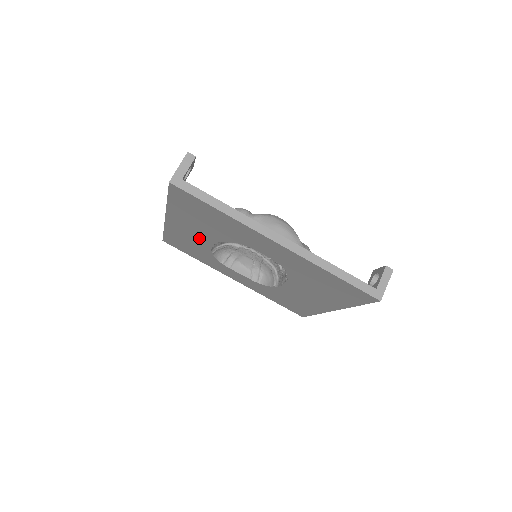
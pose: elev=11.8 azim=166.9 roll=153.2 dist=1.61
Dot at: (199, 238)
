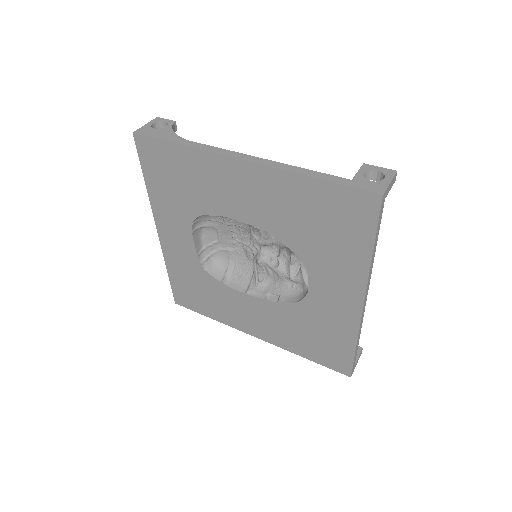
Dot at: (239, 204)
